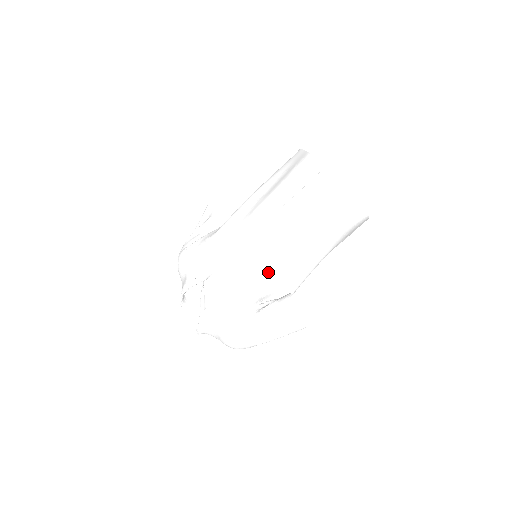
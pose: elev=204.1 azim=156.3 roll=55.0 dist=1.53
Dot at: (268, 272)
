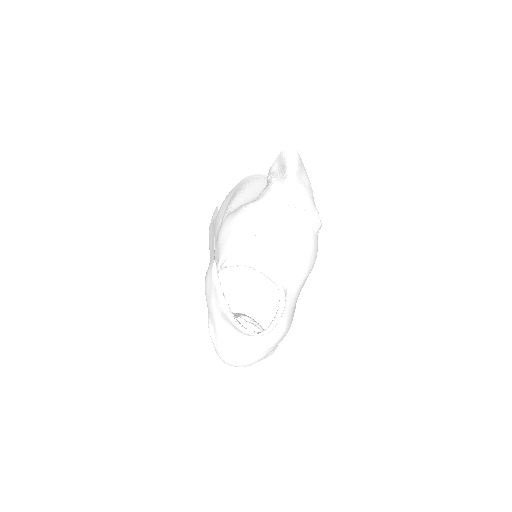
Dot at: occluded
